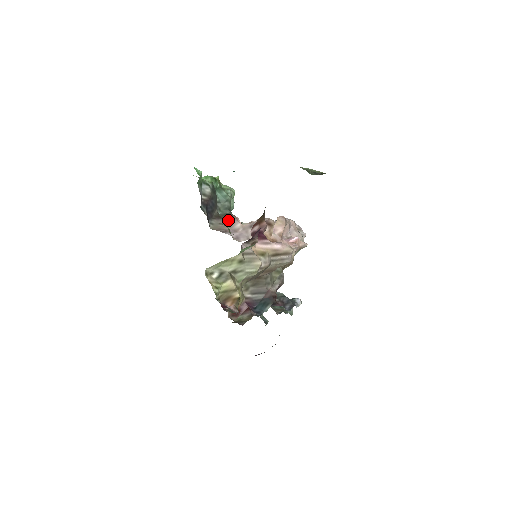
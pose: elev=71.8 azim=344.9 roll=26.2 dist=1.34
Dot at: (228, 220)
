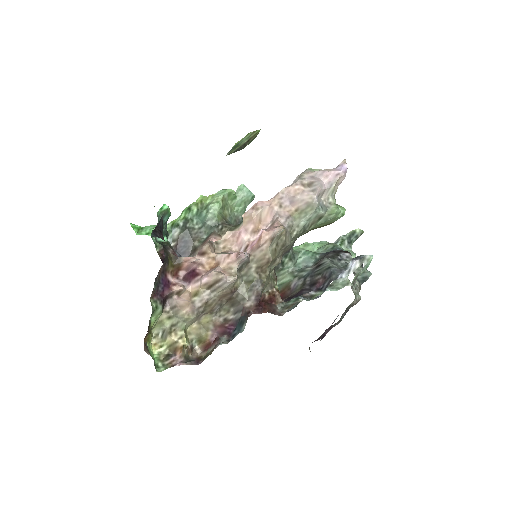
Dot at: occluded
